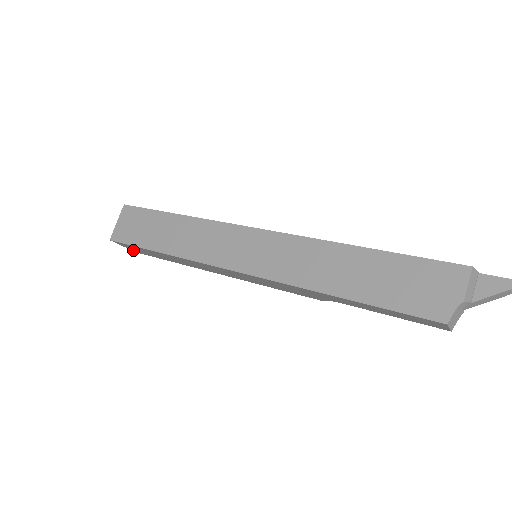
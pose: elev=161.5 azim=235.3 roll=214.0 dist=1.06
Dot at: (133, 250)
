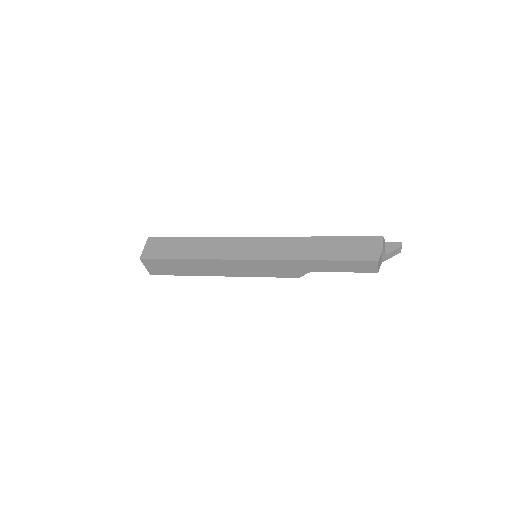
Dot at: (150, 271)
